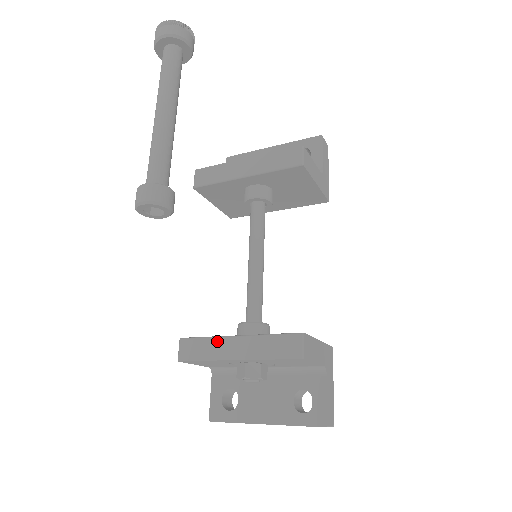
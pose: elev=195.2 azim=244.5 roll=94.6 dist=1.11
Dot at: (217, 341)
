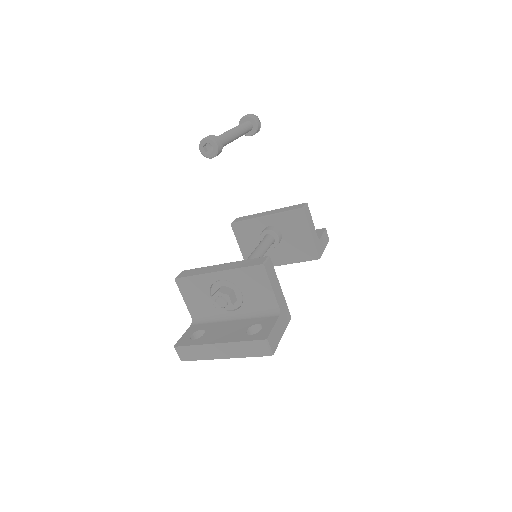
Dot at: (209, 267)
